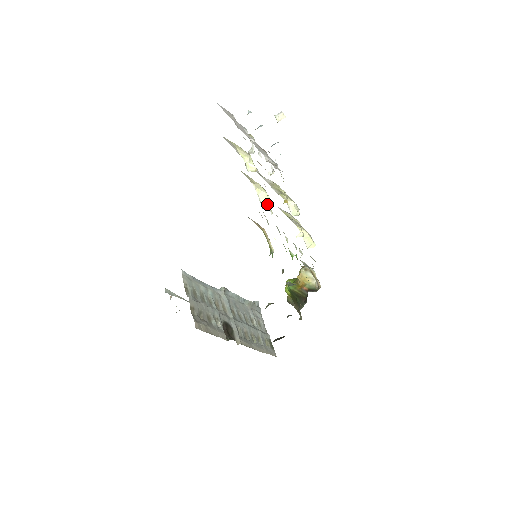
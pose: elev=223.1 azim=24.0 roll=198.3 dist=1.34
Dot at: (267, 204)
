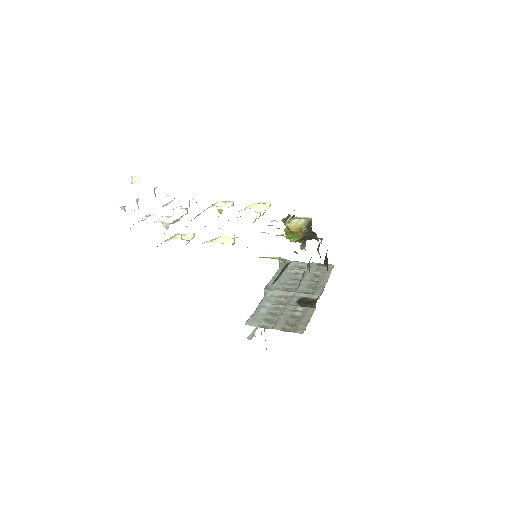
Dot at: (232, 240)
